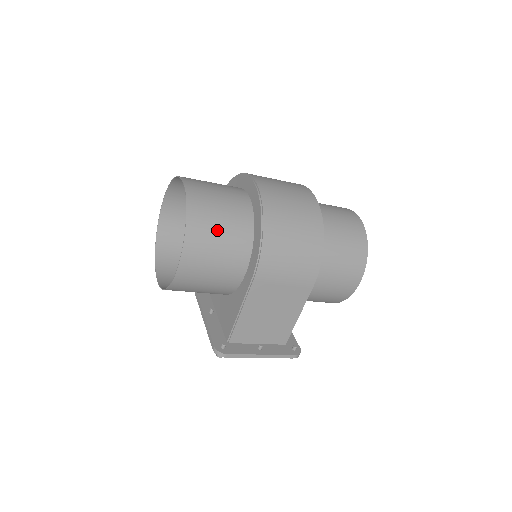
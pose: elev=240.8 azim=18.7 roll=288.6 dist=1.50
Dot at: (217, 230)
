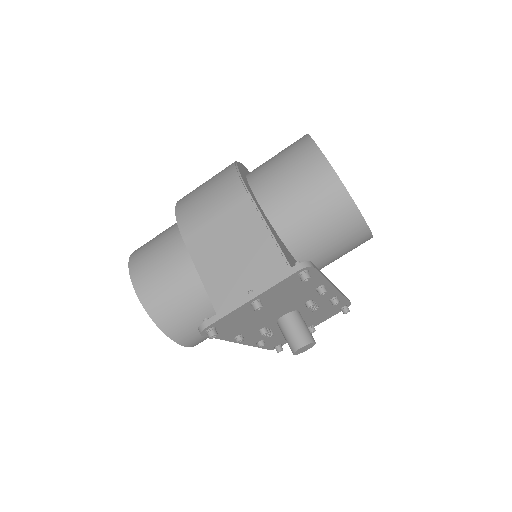
Dot at: (154, 242)
